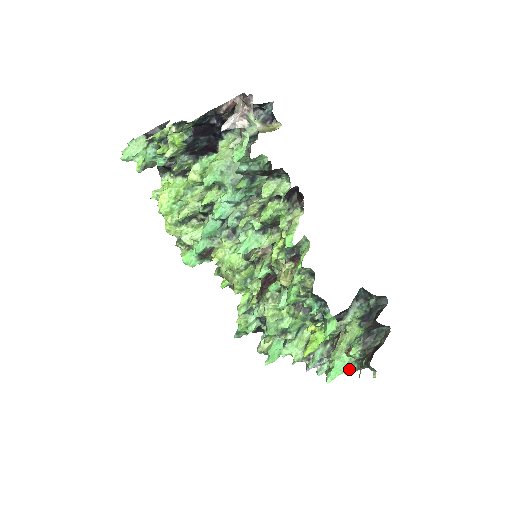
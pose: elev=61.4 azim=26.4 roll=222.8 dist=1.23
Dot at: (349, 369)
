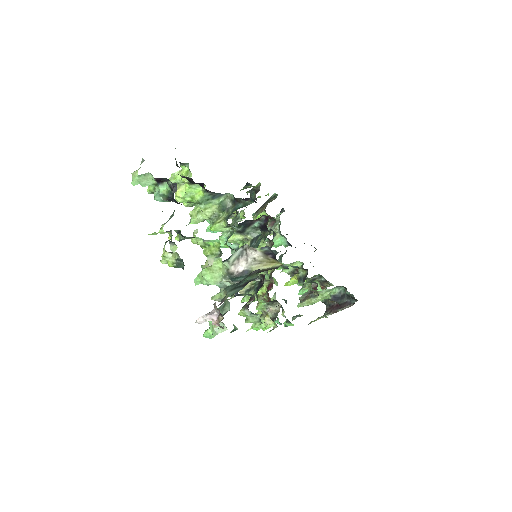
Dot at: occluded
